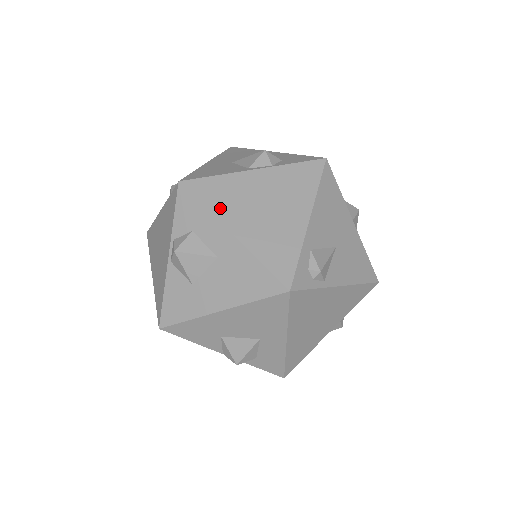
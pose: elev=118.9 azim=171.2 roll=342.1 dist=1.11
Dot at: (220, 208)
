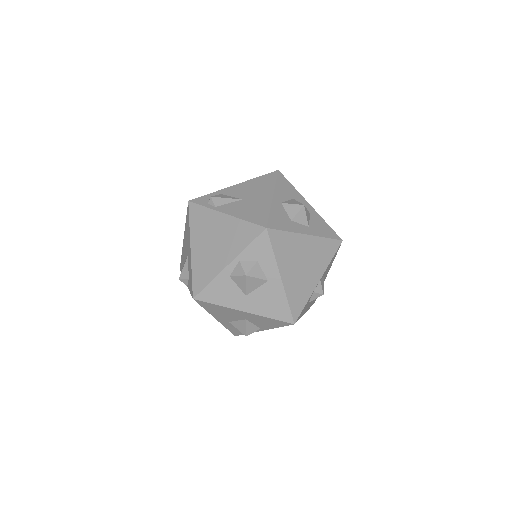
Dot at: occluded
